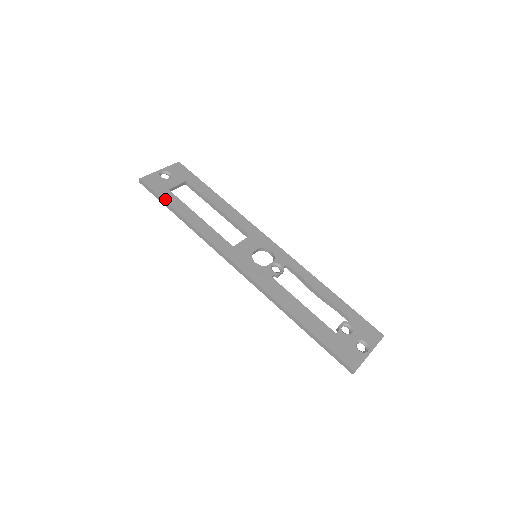
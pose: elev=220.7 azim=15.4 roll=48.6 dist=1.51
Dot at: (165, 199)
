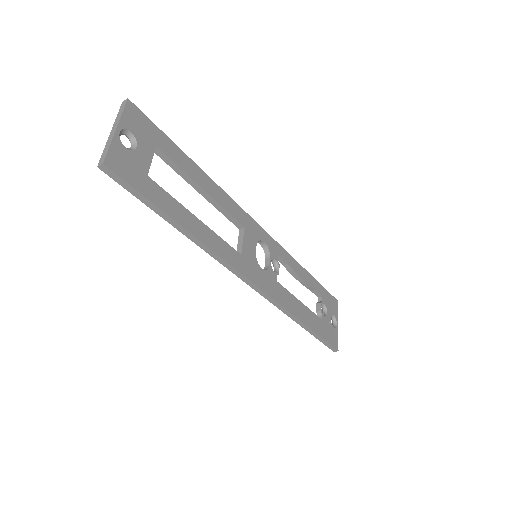
Dot at: (154, 201)
